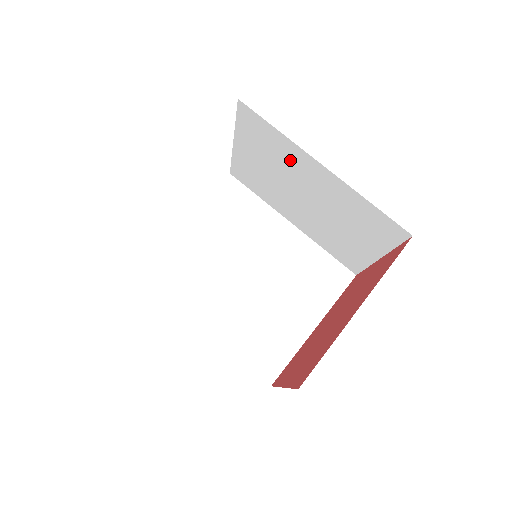
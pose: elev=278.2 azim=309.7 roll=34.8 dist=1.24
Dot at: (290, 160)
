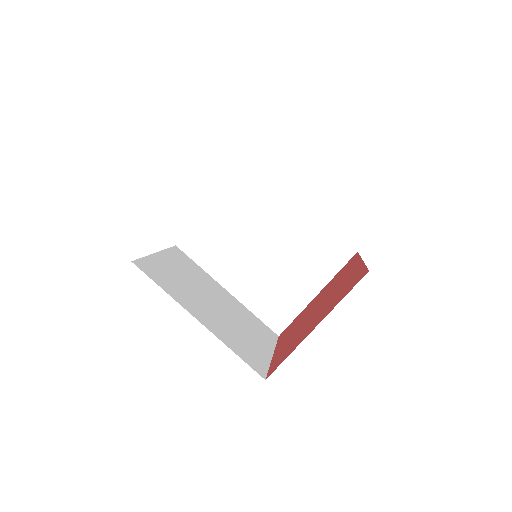
Dot at: occluded
